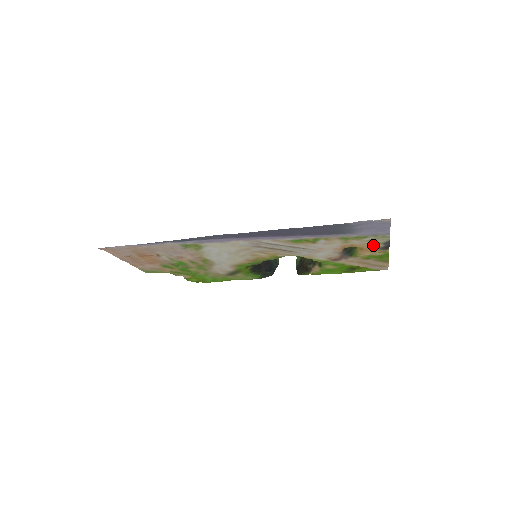
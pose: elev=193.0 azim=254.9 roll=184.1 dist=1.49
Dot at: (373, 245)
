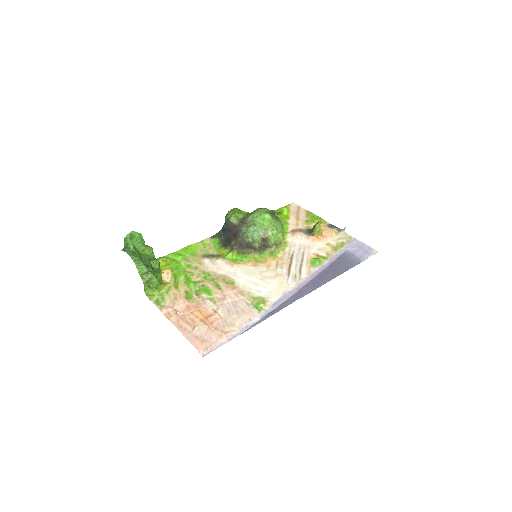
Dot at: (331, 231)
